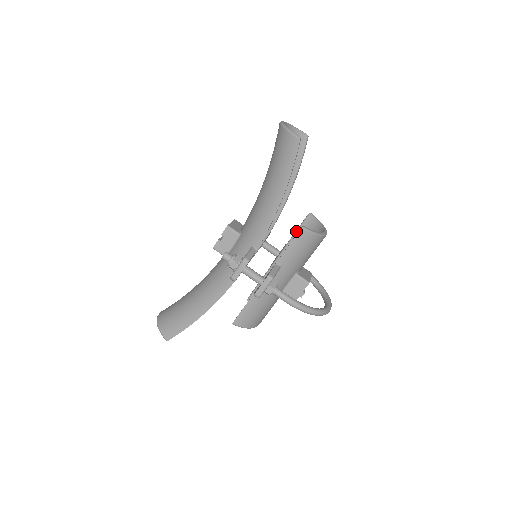
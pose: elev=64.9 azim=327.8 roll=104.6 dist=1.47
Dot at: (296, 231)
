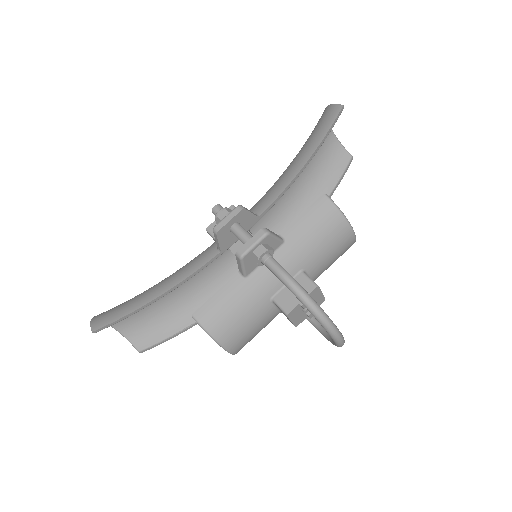
Dot at: occluded
